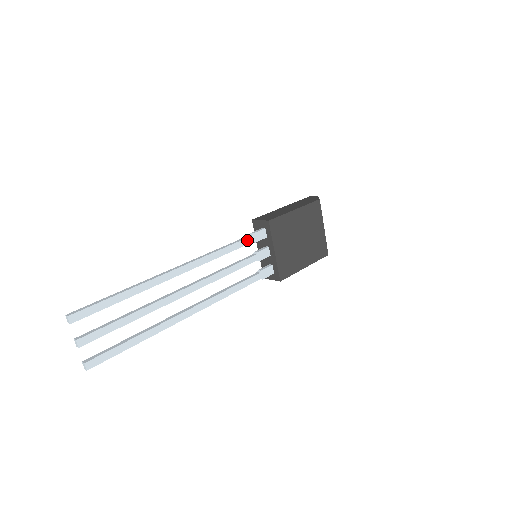
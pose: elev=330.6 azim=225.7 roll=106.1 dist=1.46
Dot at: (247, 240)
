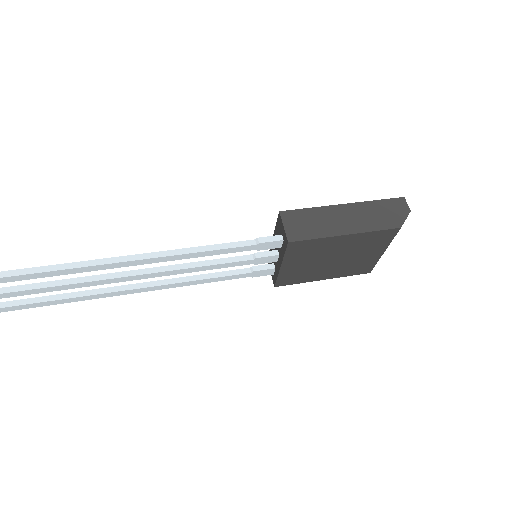
Dot at: (245, 247)
